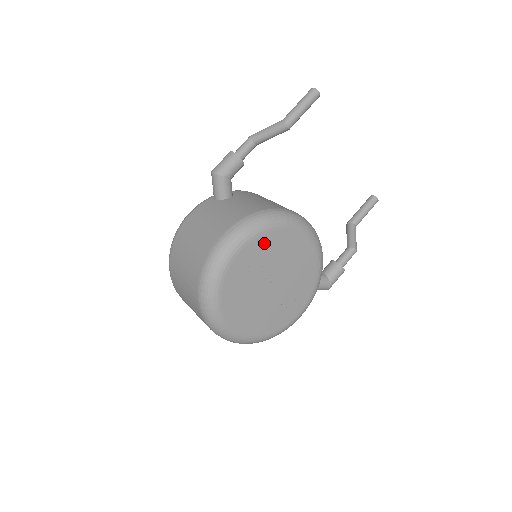
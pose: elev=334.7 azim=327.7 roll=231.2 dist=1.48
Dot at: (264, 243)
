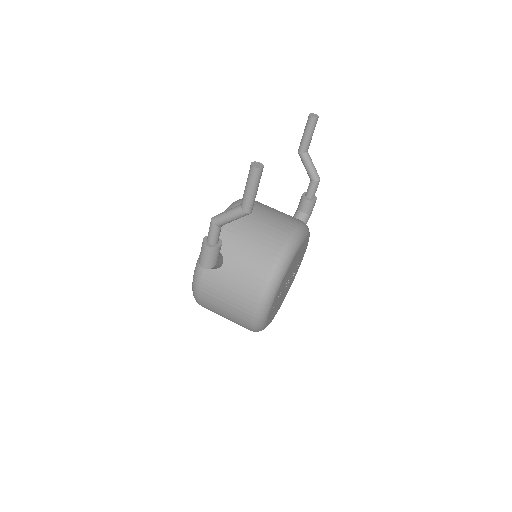
Dot at: (280, 288)
